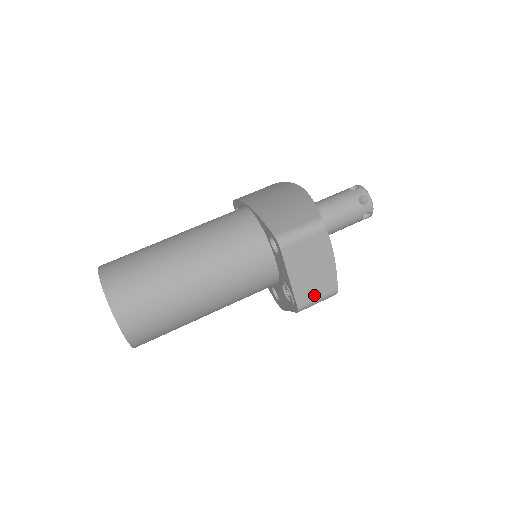
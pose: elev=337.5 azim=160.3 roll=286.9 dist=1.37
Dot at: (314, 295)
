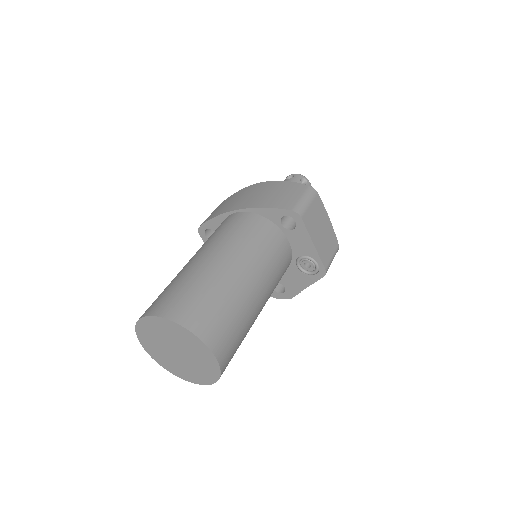
Dot at: (329, 254)
